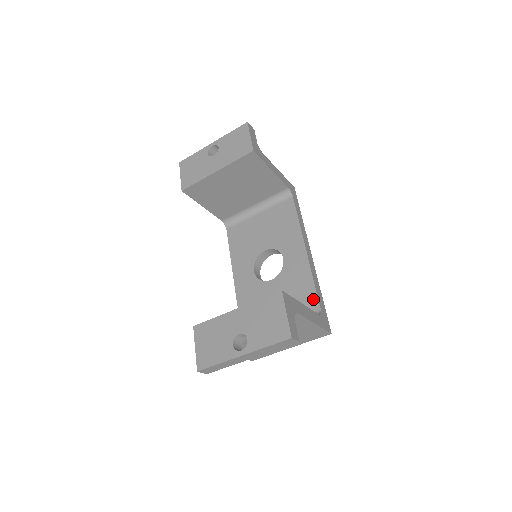
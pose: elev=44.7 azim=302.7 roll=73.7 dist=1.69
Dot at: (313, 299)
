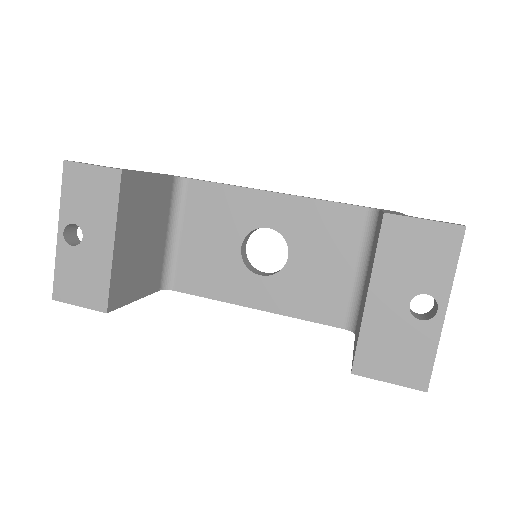
Dot at: (349, 212)
